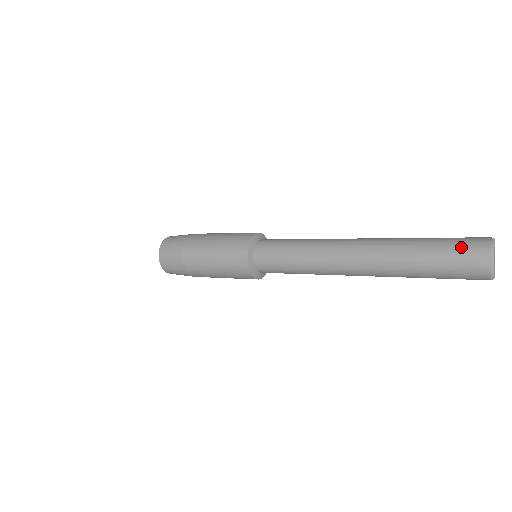
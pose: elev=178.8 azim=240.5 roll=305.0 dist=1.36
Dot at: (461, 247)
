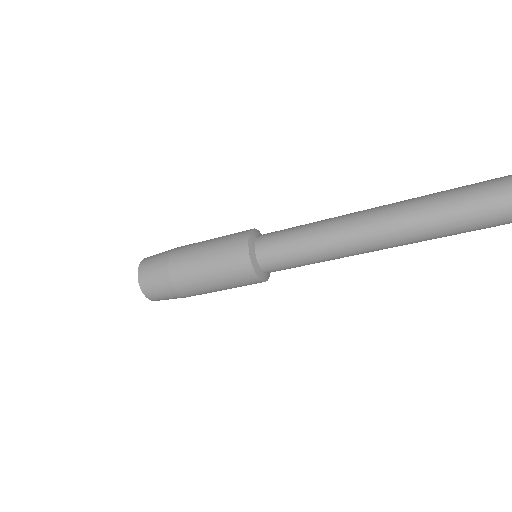
Dot at: occluded
